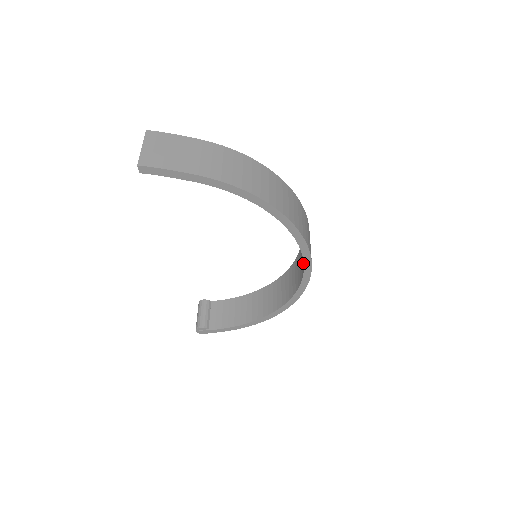
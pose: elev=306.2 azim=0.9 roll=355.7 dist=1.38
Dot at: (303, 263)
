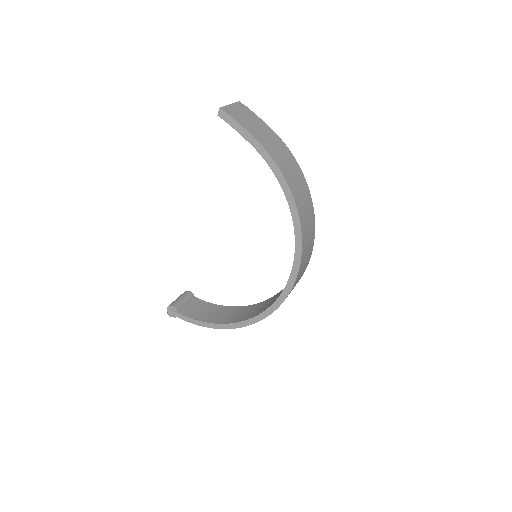
Dot at: occluded
